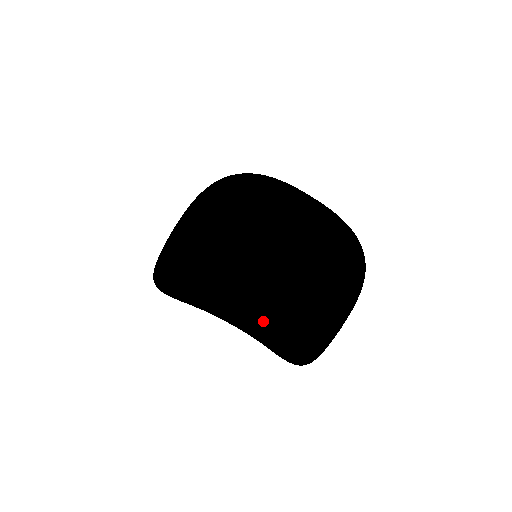
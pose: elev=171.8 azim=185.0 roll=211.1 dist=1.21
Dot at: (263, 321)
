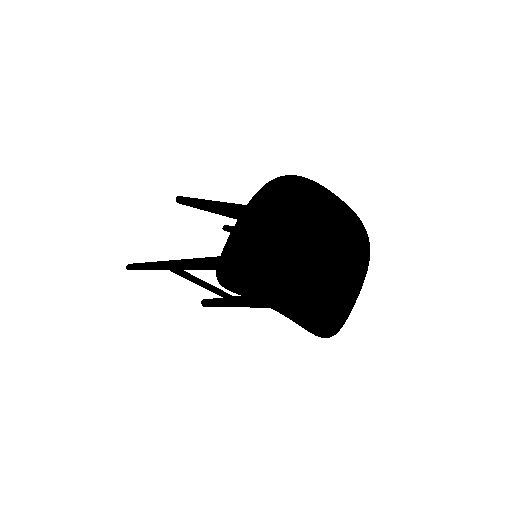
Dot at: (299, 304)
